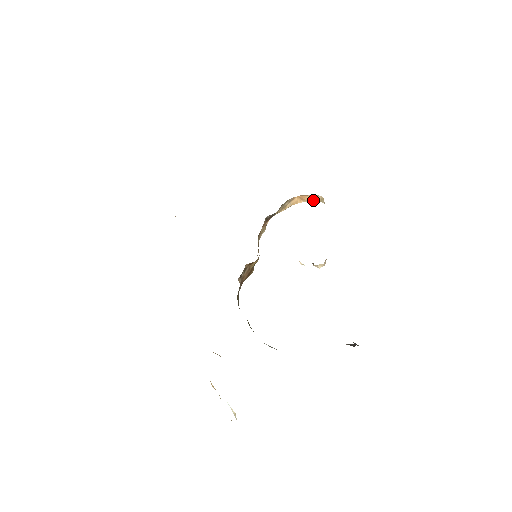
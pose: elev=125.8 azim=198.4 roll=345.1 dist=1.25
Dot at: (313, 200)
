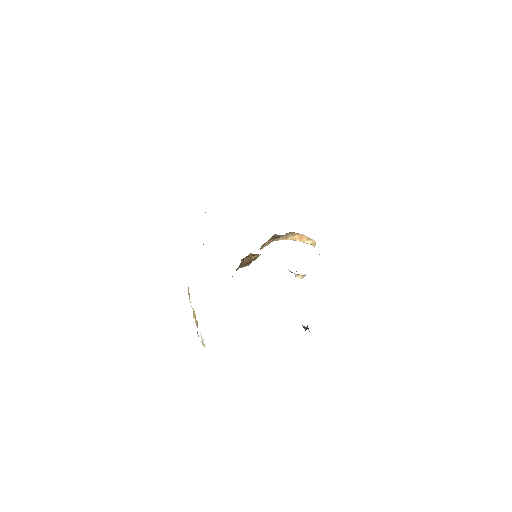
Dot at: (308, 242)
